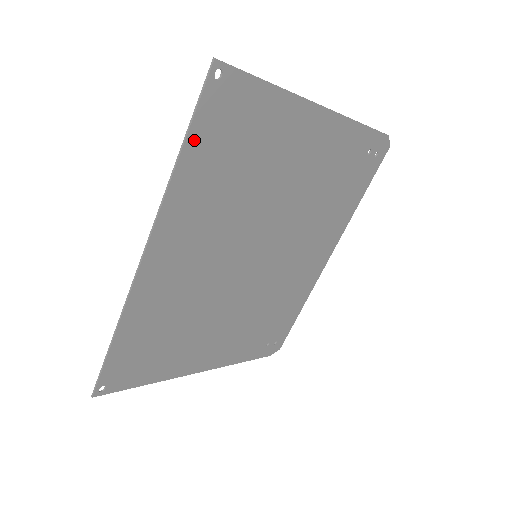
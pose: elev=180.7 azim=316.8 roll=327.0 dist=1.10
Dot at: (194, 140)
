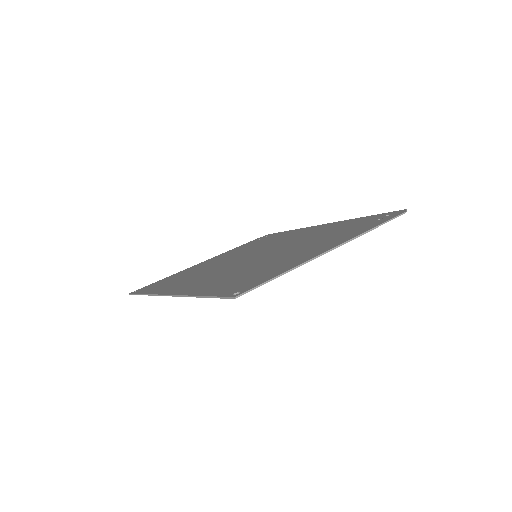
Dot at: occluded
